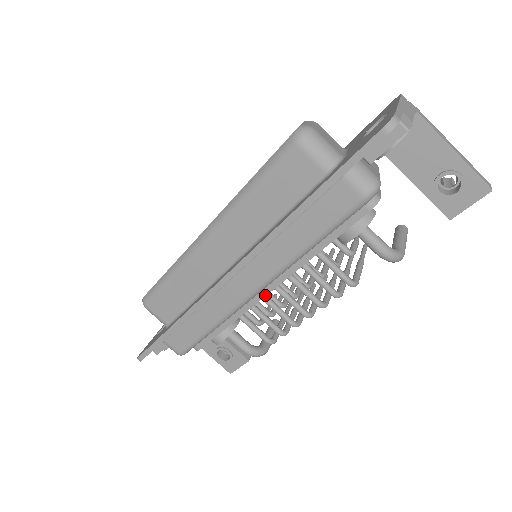
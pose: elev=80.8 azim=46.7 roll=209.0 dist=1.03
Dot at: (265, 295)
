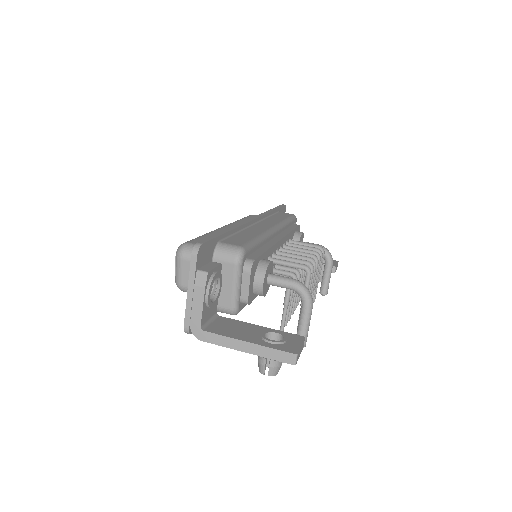
Dot at: (280, 239)
